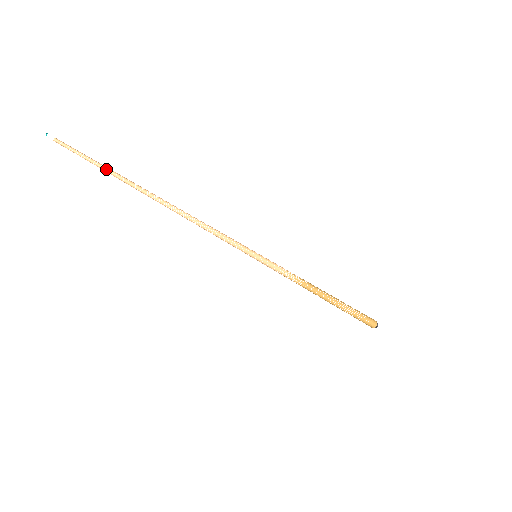
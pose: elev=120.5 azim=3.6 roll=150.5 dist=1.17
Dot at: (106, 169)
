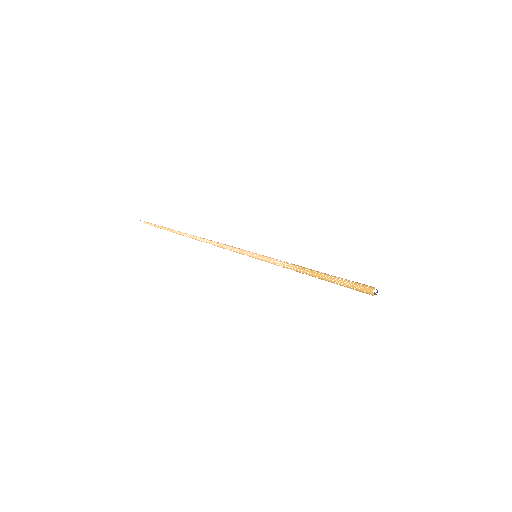
Dot at: (165, 229)
